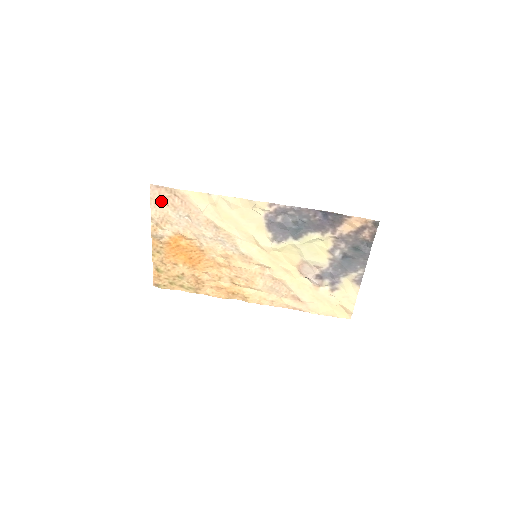
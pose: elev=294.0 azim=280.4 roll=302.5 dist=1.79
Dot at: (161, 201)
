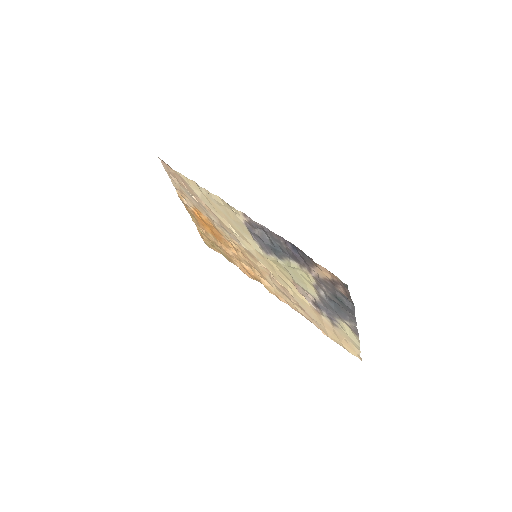
Dot at: (172, 175)
